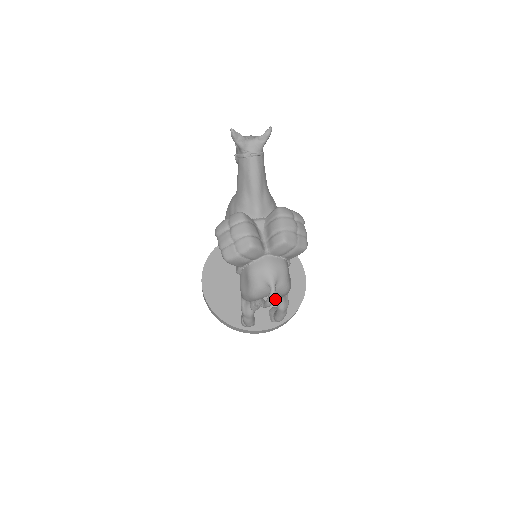
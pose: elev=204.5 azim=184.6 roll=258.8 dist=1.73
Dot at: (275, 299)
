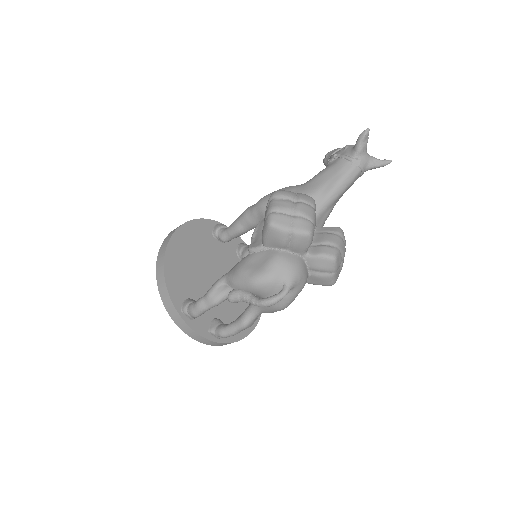
Dot at: (250, 309)
